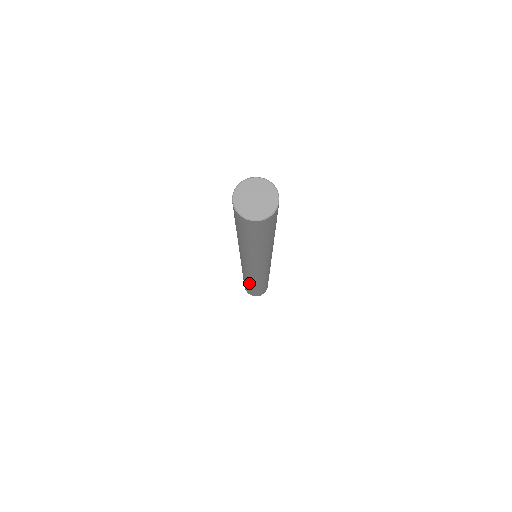
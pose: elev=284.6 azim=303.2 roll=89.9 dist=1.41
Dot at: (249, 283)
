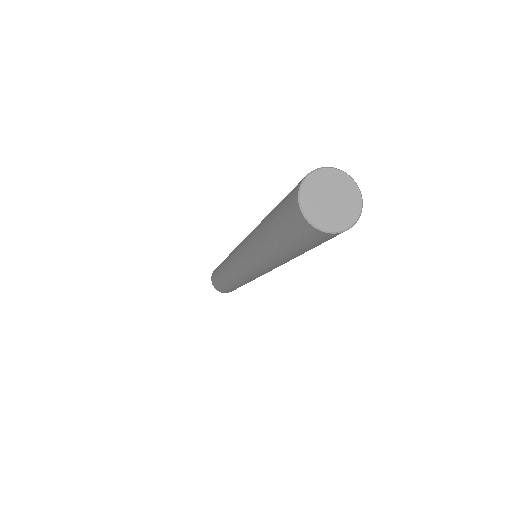
Dot at: (223, 273)
